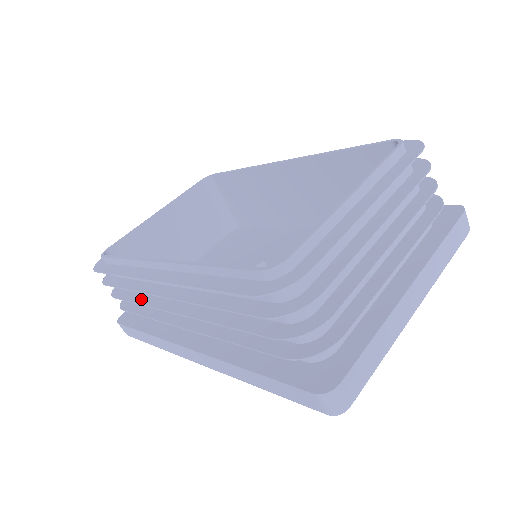
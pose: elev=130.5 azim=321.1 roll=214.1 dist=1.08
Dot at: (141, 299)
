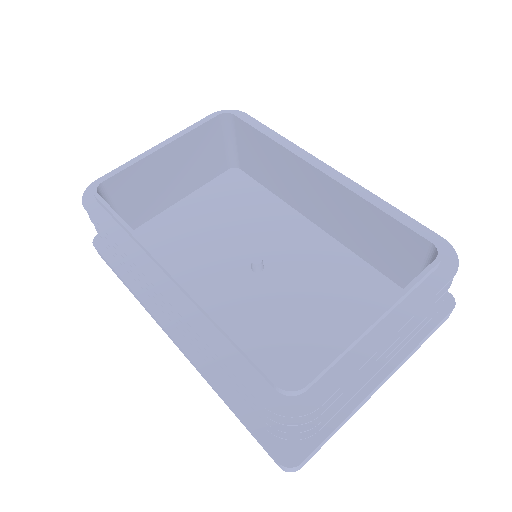
Dot at: occluded
